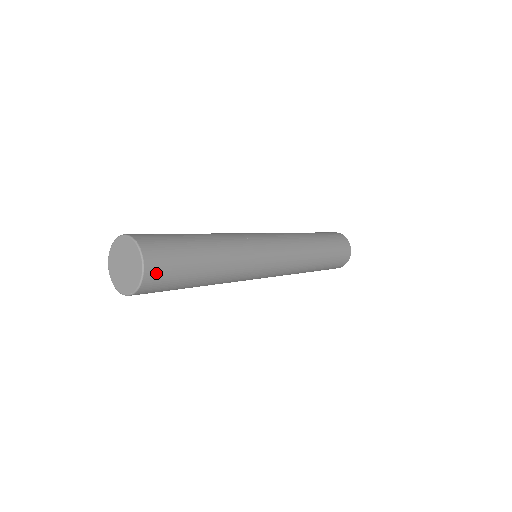
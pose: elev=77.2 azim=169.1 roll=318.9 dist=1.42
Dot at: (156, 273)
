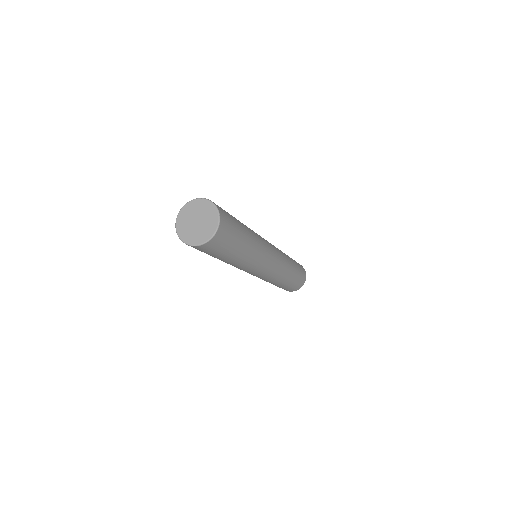
Dot at: (218, 240)
